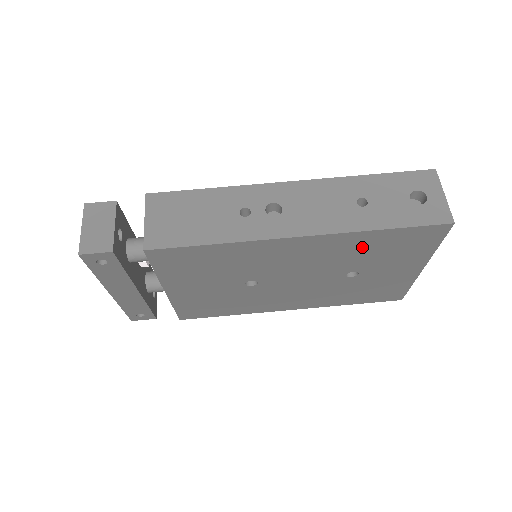
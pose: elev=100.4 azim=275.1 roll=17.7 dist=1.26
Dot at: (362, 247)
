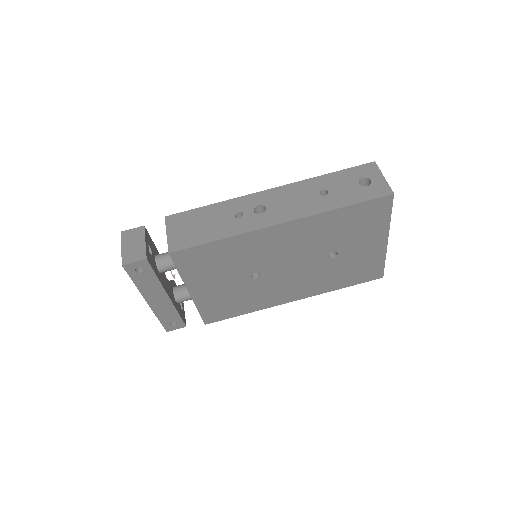
Dot at: (332, 227)
